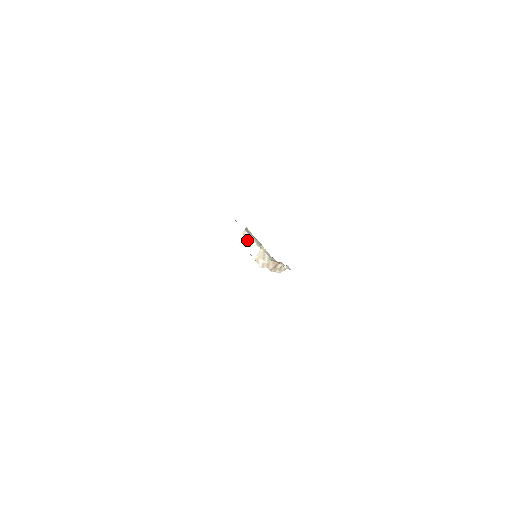
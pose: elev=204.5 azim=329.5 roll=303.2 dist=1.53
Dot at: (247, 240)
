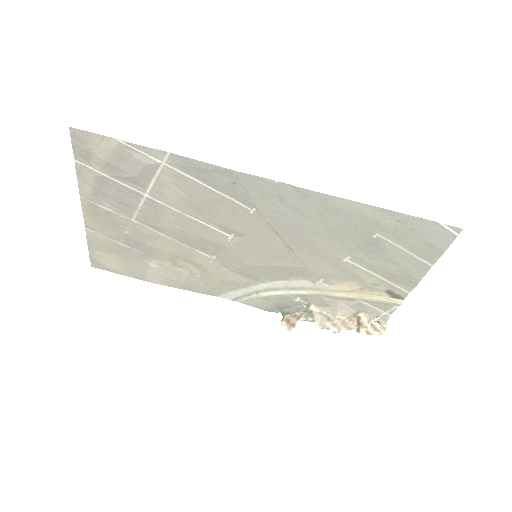
Dot at: (292, 320)
